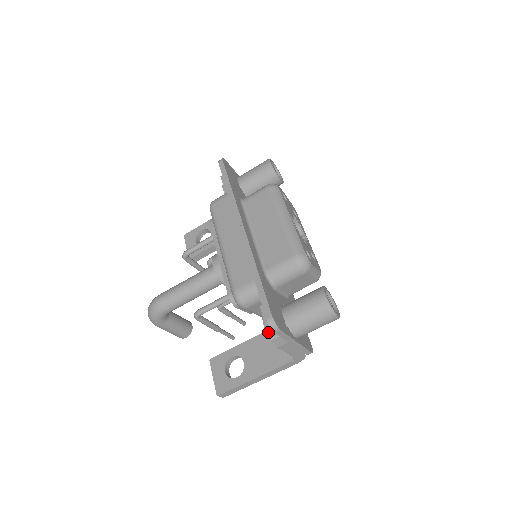
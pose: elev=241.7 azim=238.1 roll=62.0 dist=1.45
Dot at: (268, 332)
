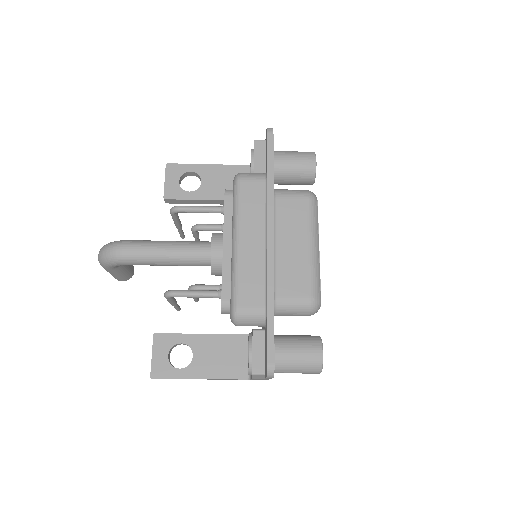
Dot at: (253, 365)
